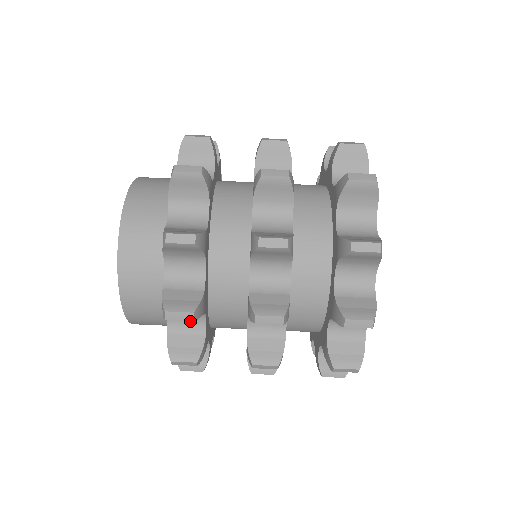
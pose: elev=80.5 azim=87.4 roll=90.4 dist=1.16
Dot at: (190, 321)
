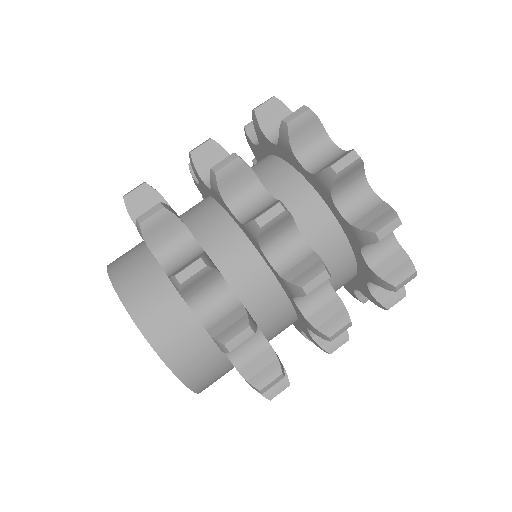
Dot at: (185, 255)
